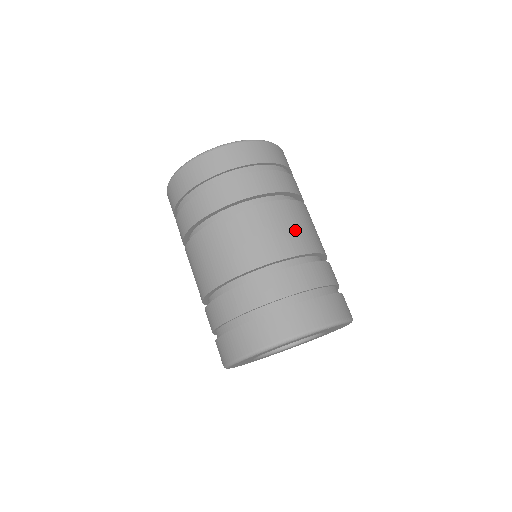
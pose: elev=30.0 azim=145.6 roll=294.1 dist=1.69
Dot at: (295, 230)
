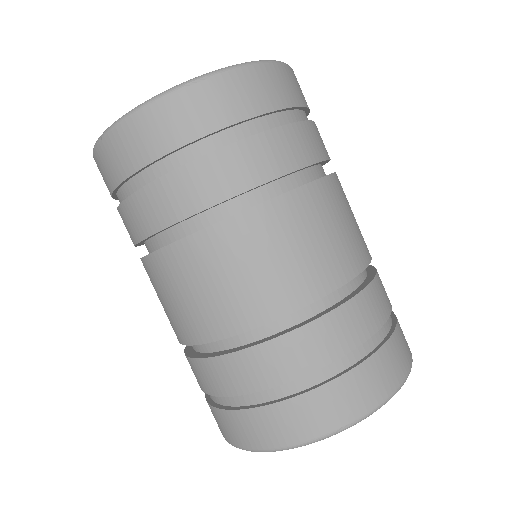
Dot at: (349, 228)
